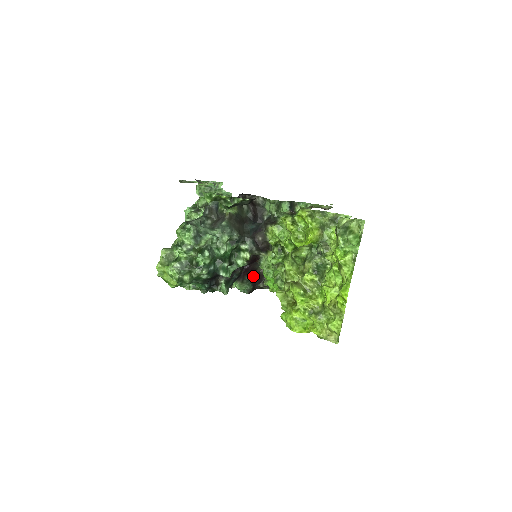
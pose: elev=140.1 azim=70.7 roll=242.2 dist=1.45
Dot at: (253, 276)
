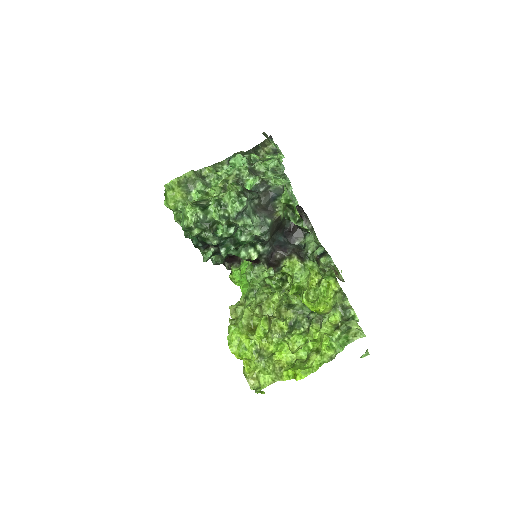
Dot at: occluded
